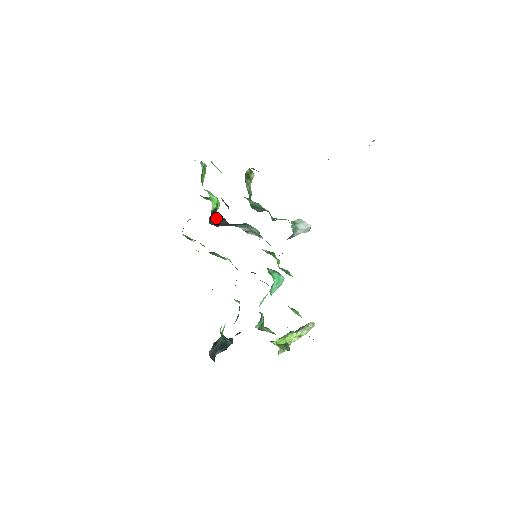
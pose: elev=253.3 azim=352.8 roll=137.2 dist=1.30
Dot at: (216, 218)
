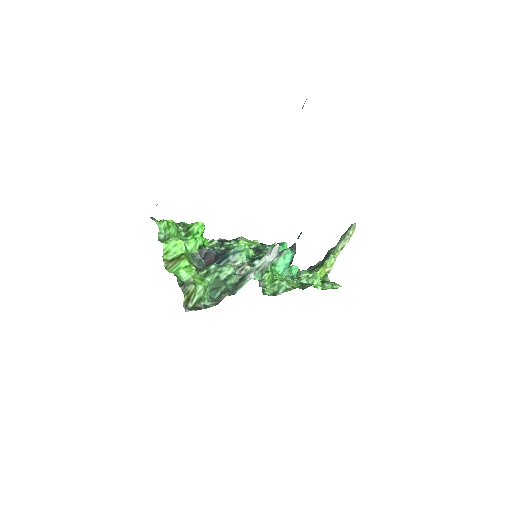
Dot at: (204, 256)
